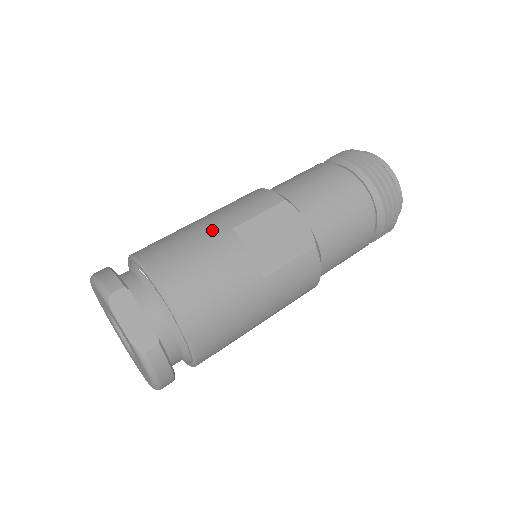
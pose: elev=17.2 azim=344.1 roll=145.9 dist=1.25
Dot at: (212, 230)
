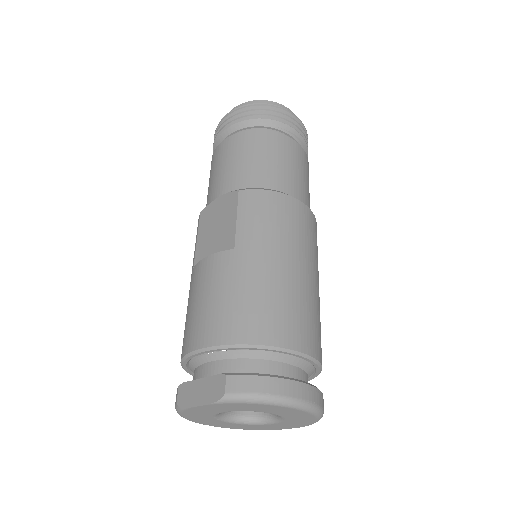
Dot at: occluded
